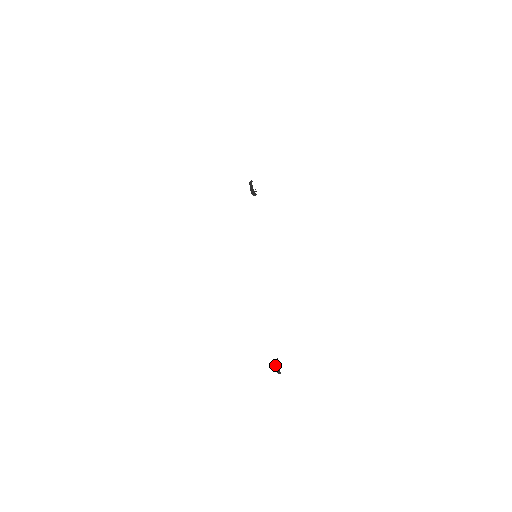
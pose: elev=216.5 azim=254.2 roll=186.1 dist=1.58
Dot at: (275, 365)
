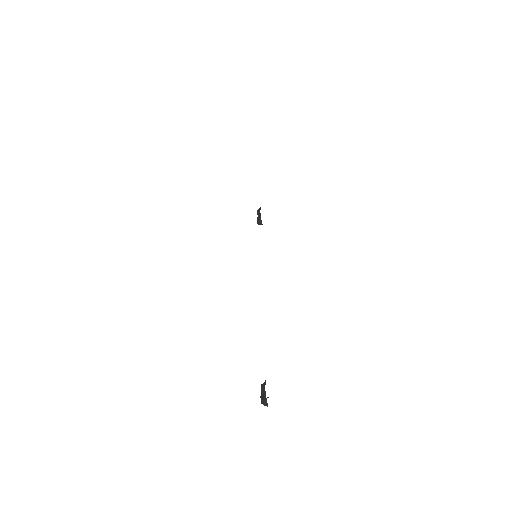
Dot at: (261, 388)
